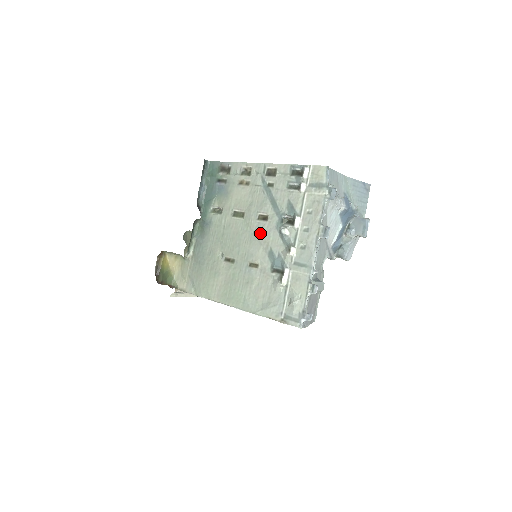
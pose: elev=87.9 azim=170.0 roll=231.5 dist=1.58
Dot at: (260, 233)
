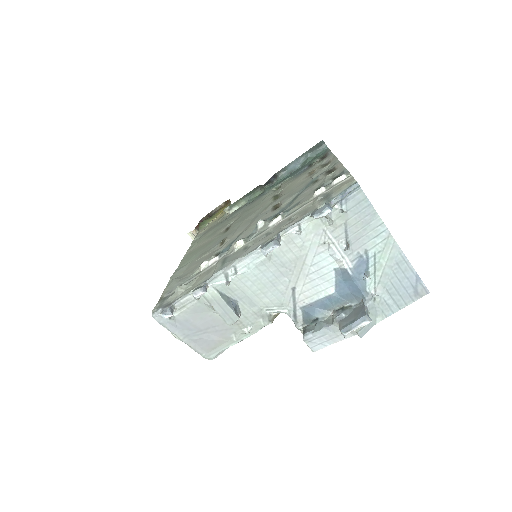
Dot at: (258, 218)
